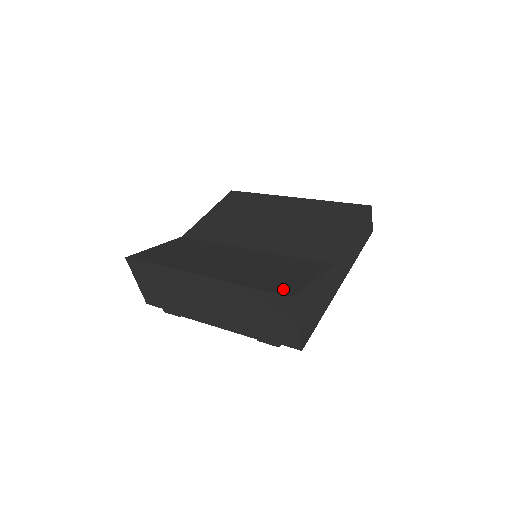
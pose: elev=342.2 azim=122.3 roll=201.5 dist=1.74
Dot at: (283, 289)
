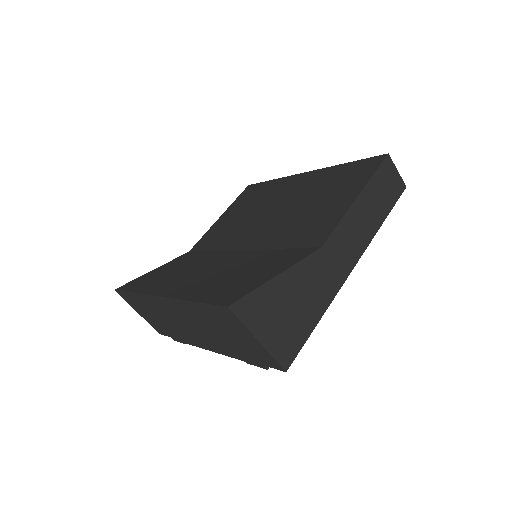
Dot at: (228, 297)
